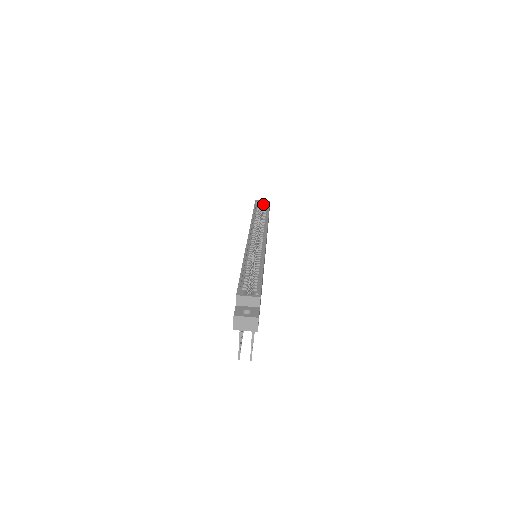
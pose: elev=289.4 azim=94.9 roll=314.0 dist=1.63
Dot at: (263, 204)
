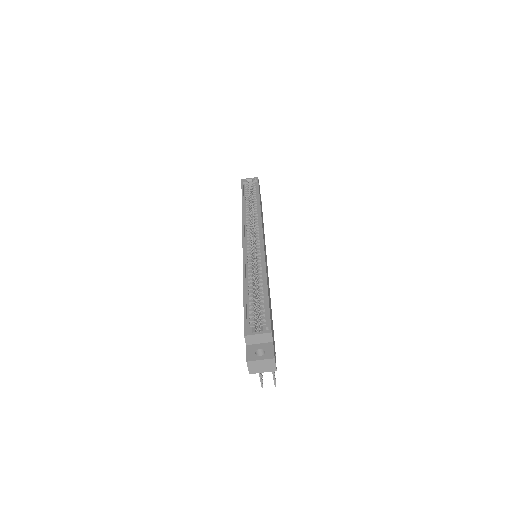
Dot at: (251, 182)
